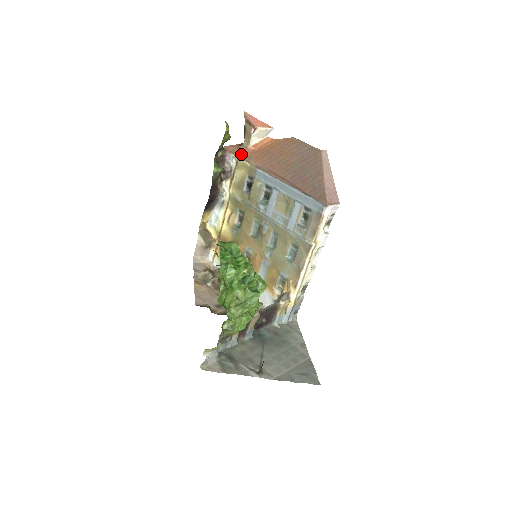
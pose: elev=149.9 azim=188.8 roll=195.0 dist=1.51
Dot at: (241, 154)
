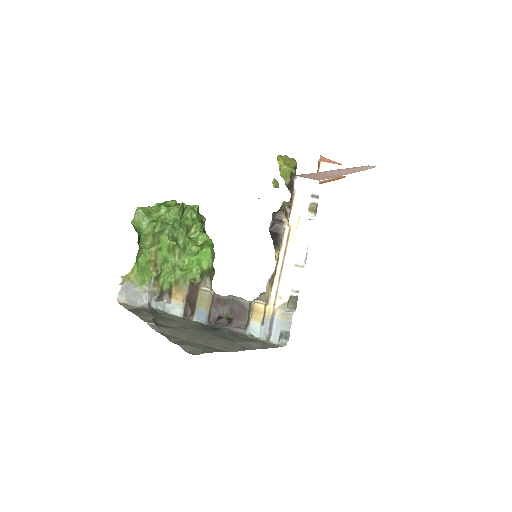
Dot at: occluded
